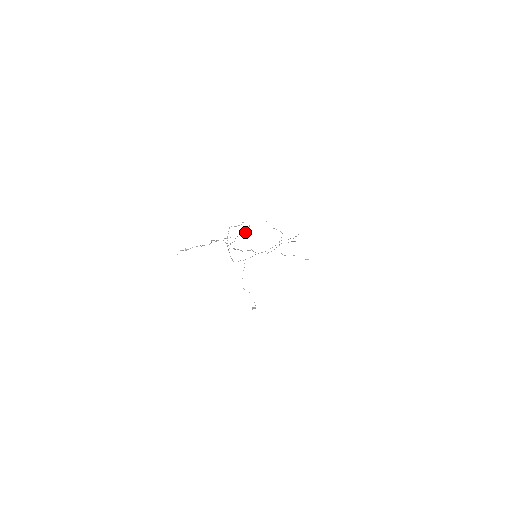
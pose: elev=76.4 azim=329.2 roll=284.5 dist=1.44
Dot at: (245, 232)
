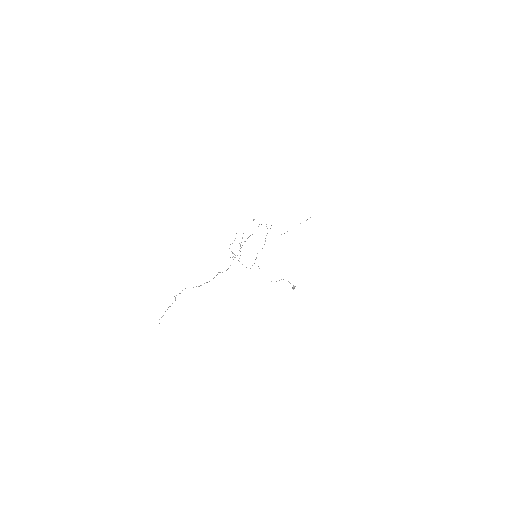
Dot at: occluded
